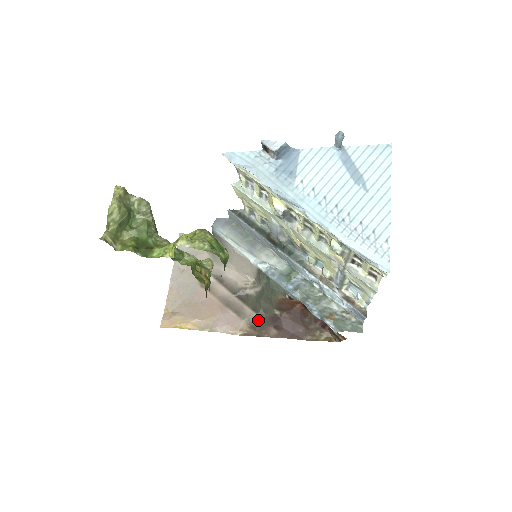
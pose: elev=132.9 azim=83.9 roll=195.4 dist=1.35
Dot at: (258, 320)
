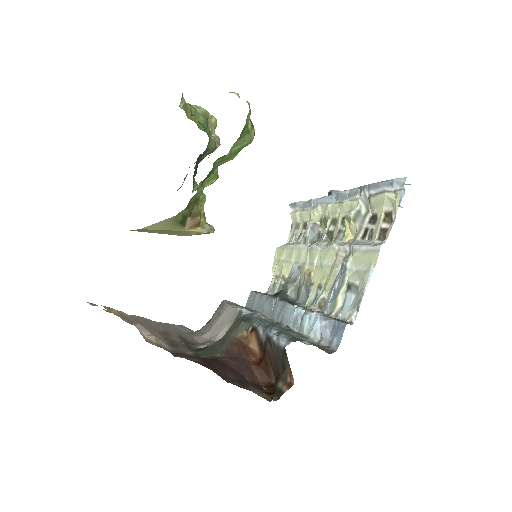
Dot at: (188, 353)
